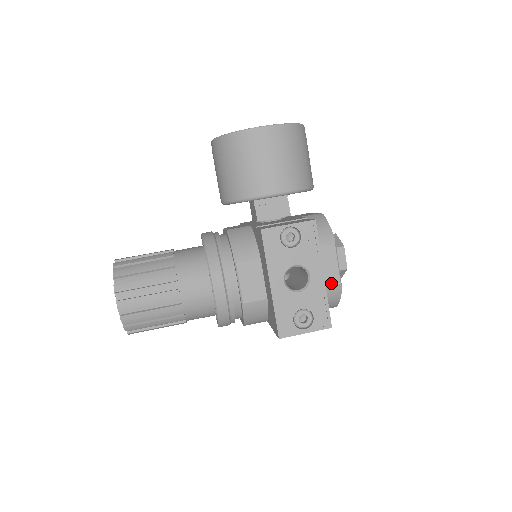
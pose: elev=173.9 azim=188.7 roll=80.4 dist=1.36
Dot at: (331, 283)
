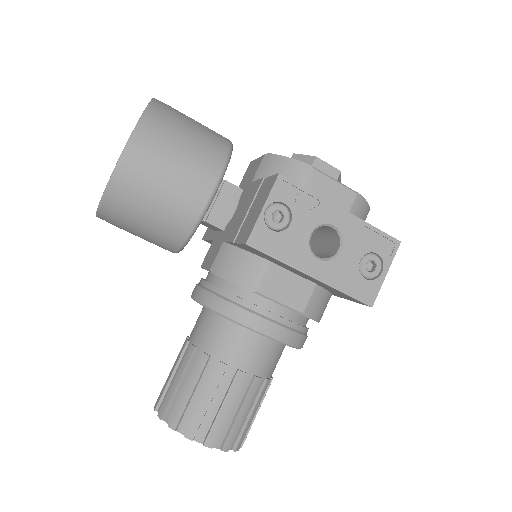
Dot at: (349, 203)
